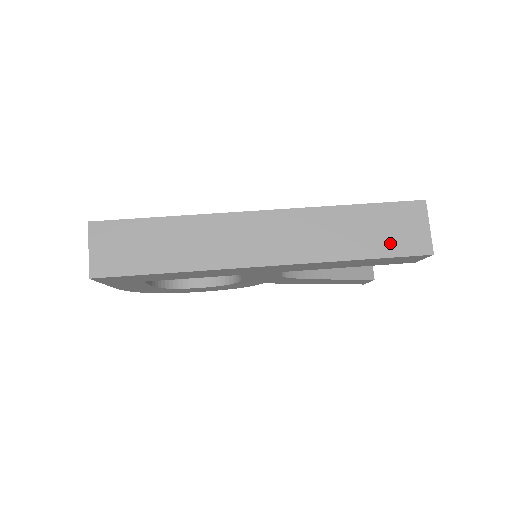
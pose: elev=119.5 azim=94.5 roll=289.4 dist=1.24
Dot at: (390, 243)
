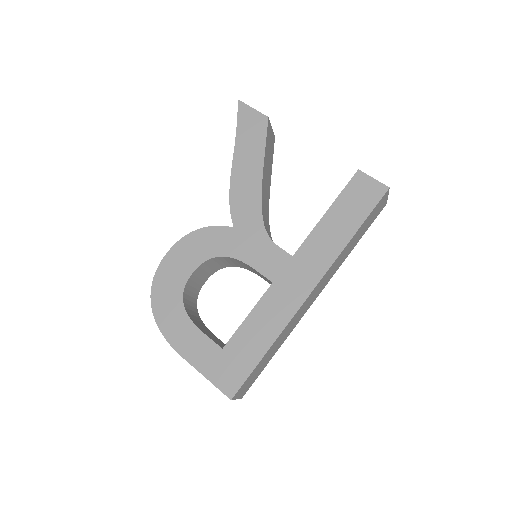
Dot at: (370, 224)
